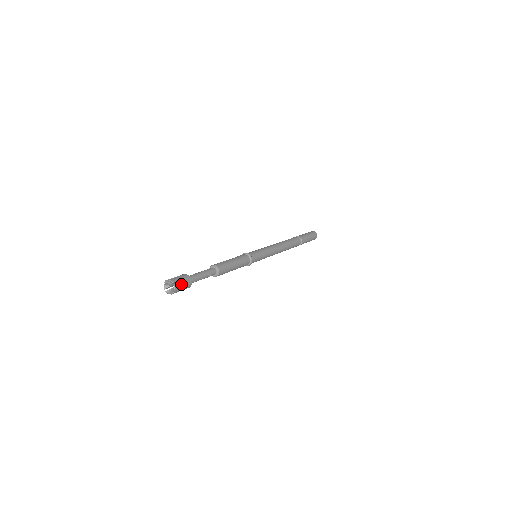
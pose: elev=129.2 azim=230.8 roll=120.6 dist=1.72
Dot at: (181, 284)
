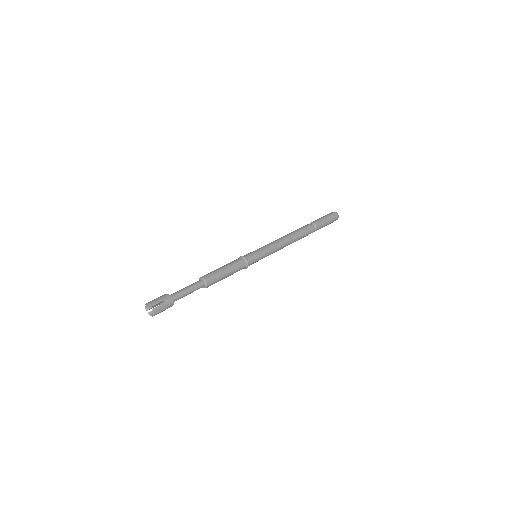
Dot at: occluded
